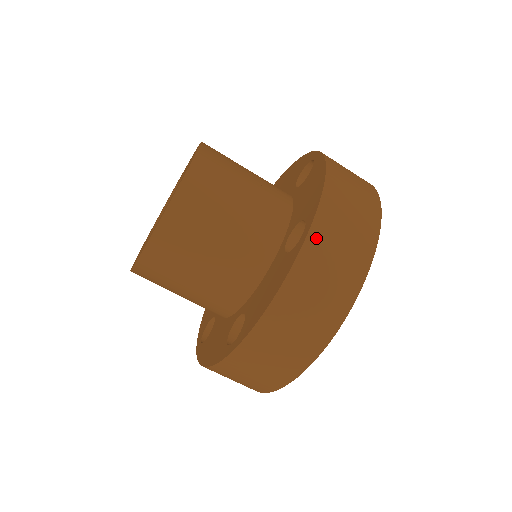
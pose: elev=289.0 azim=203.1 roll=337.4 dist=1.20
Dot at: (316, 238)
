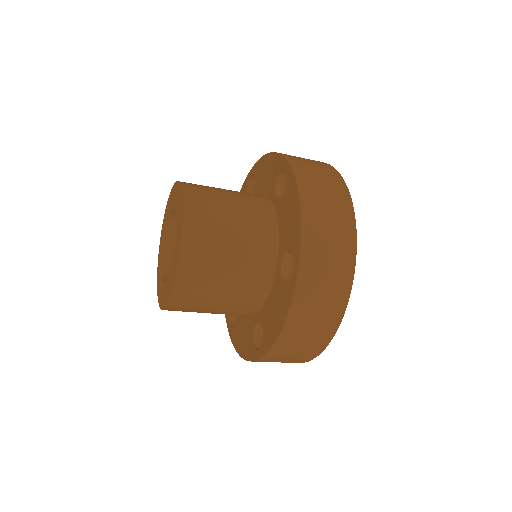
Dot at: (305, 274)
